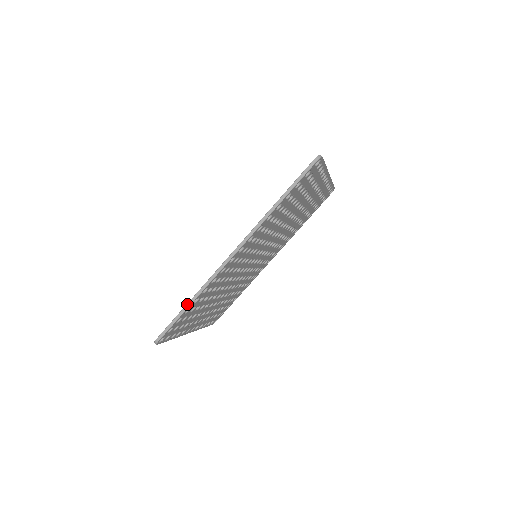
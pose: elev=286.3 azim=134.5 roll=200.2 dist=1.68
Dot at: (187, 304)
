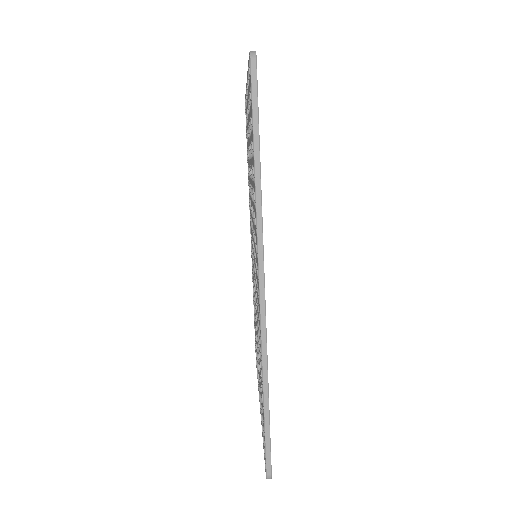
Dot at: (264, 402)
